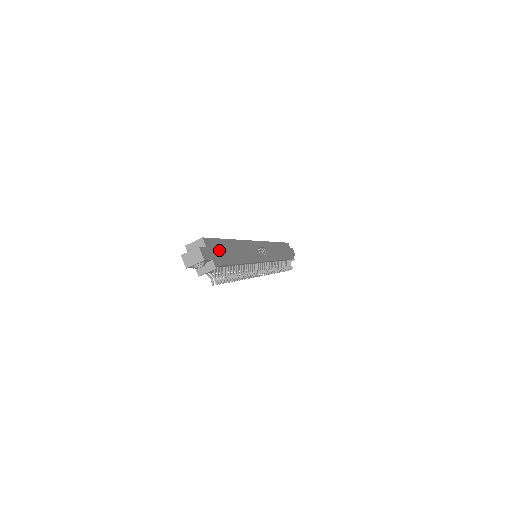
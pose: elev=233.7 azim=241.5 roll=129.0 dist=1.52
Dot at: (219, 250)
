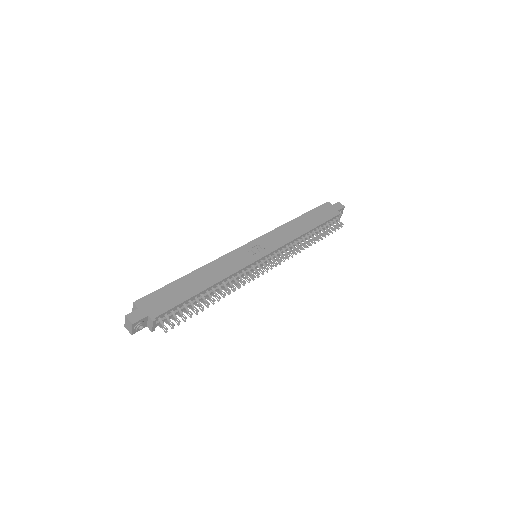
Dot at: (163, 298)
